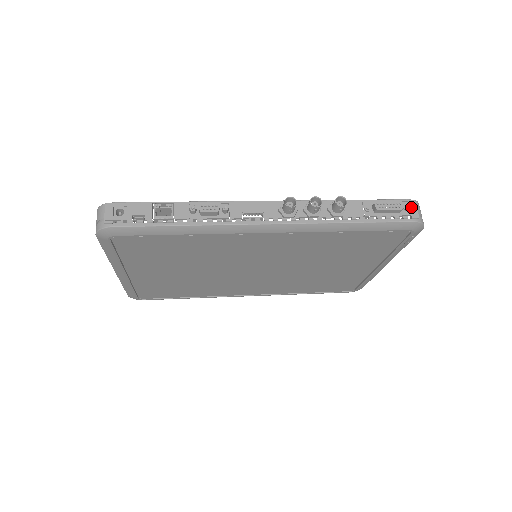
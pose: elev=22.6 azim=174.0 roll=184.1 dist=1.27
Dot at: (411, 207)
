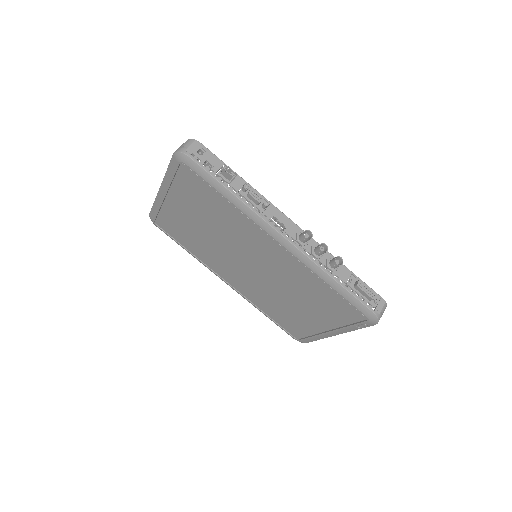
Dot at: (380, 303)
